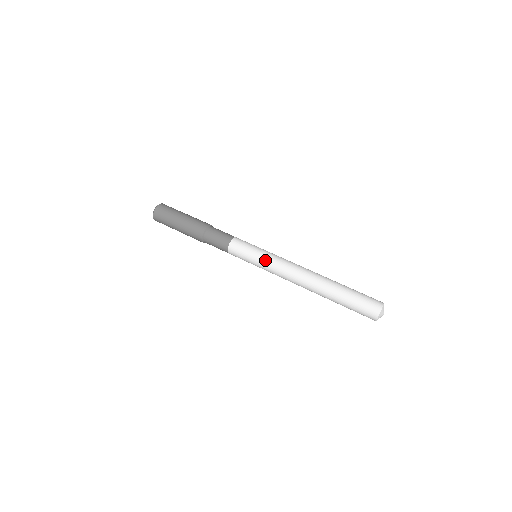
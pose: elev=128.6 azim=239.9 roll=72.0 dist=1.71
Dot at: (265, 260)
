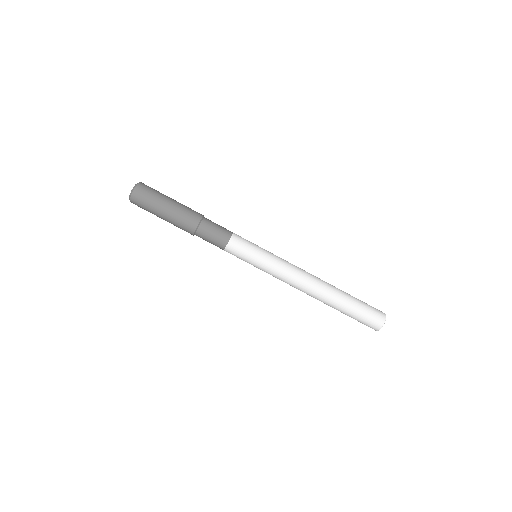
Dot at: occluded
